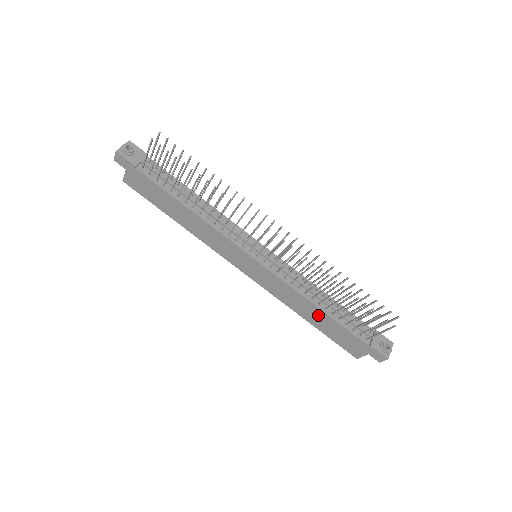
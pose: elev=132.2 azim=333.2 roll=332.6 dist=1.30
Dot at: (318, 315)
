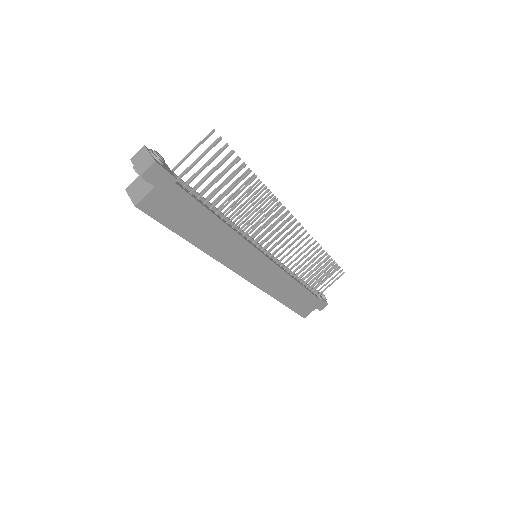
Dot at: (295, 291)
